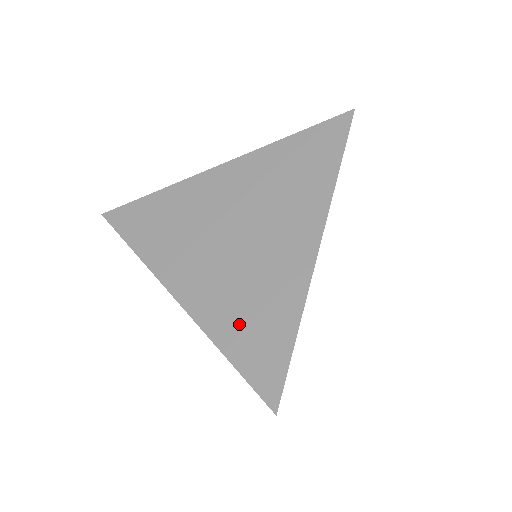
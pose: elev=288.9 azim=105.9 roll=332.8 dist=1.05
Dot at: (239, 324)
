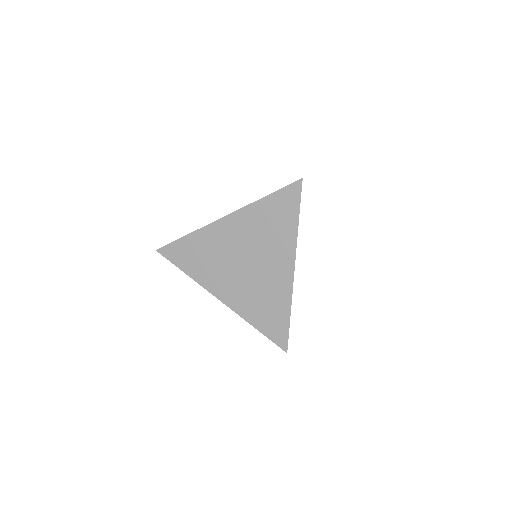
Dot at: (259, 312)
